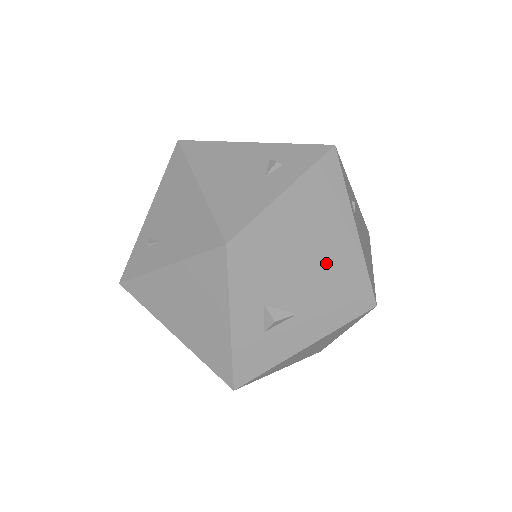
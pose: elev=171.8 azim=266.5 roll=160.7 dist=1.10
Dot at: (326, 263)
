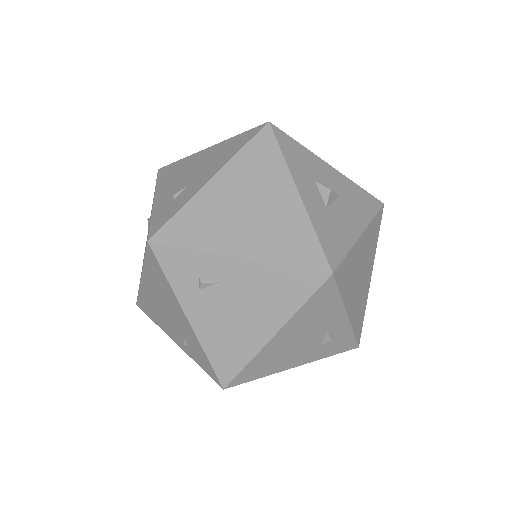
Dot at: occluded
